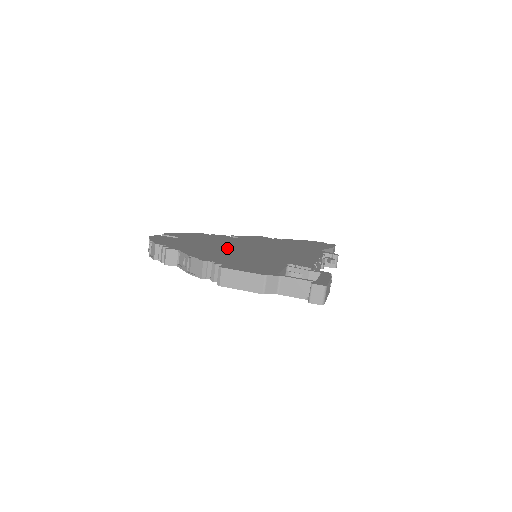
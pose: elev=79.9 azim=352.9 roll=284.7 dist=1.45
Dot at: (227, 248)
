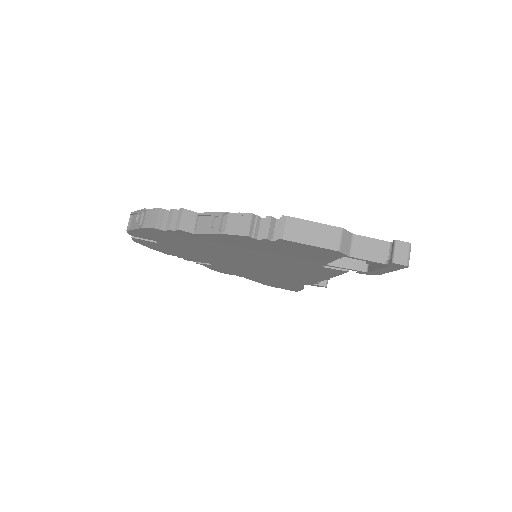
Dot at: occluded
